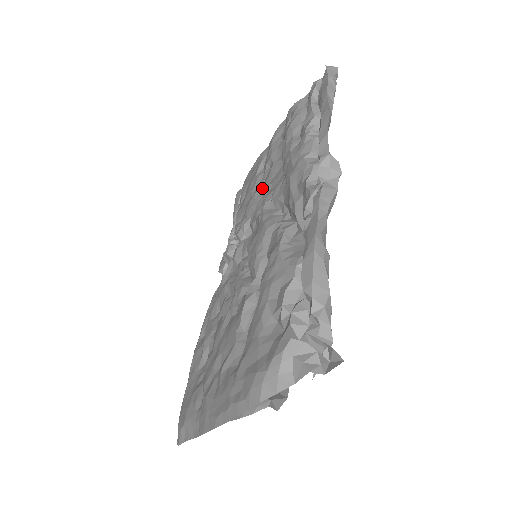
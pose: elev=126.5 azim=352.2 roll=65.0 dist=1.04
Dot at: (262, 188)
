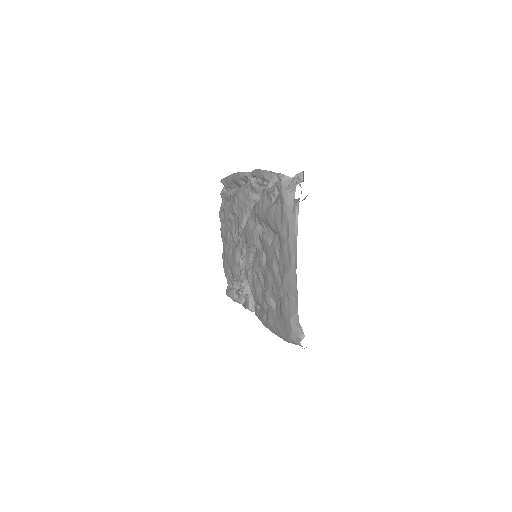
Dot at: (234, 246)
